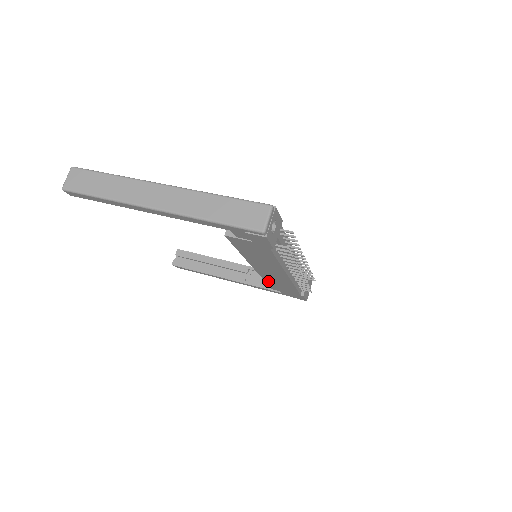
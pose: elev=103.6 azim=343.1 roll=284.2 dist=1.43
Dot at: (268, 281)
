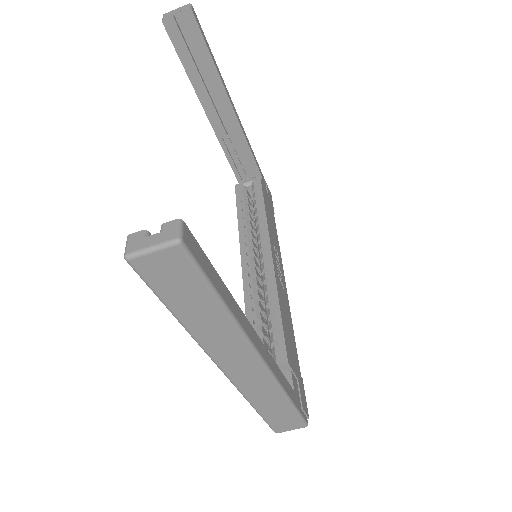
Dot at: occluded
